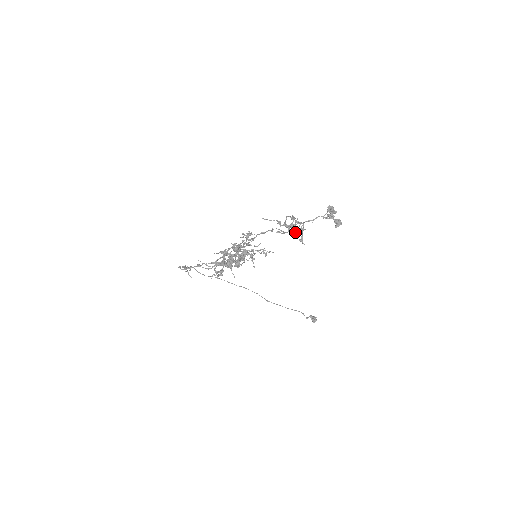
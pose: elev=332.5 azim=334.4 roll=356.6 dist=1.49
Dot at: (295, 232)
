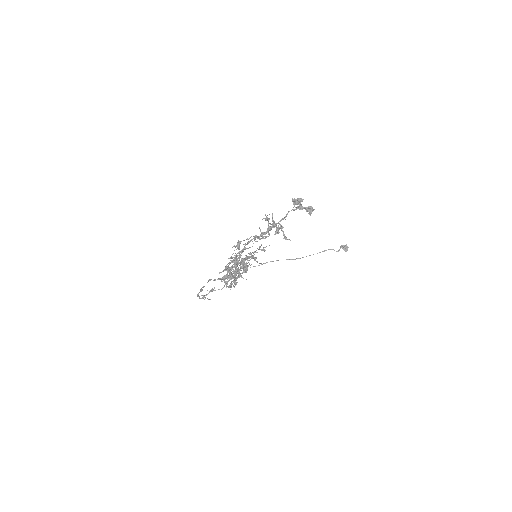
Dot at: (276, 233)
